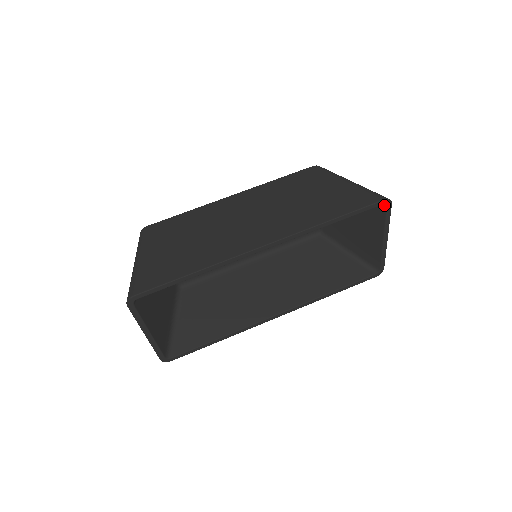
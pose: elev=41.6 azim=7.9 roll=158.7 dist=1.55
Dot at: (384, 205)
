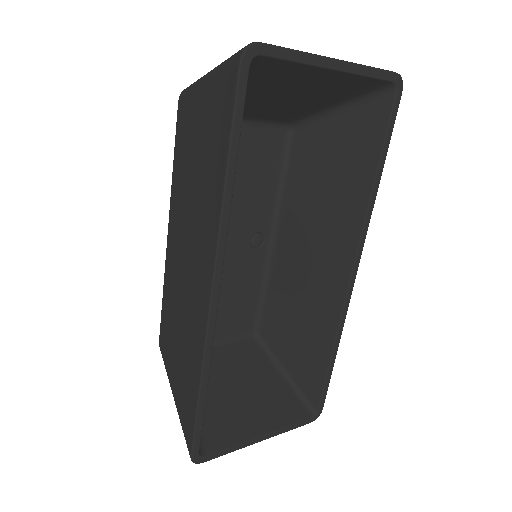
Dot at: (255, 59)
